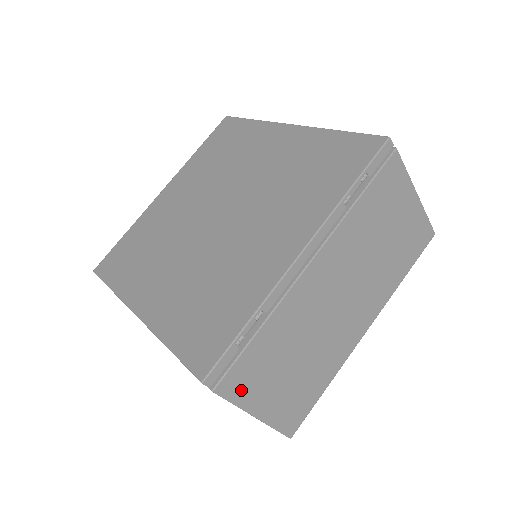
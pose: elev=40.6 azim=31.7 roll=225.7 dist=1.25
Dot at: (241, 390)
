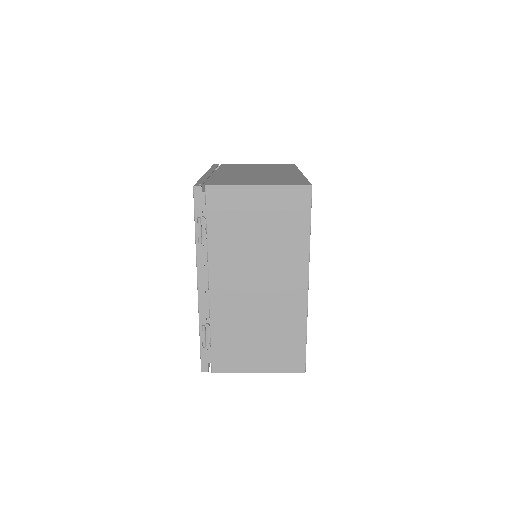
Dot at: (231, 365)
